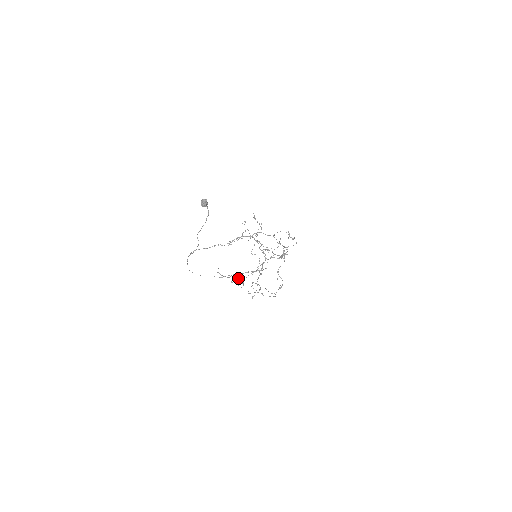
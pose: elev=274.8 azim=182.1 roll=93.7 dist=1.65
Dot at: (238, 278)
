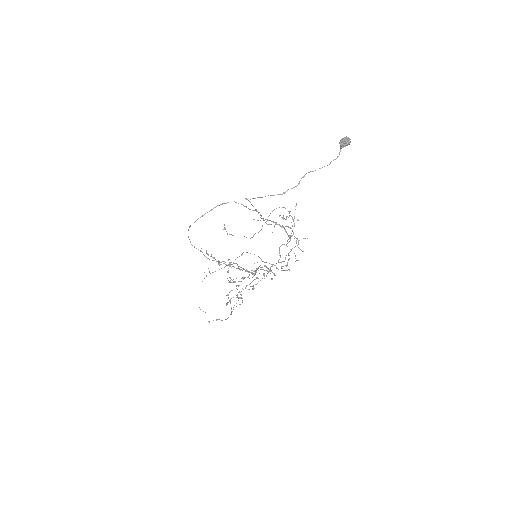
Dot at: (242, 268)
